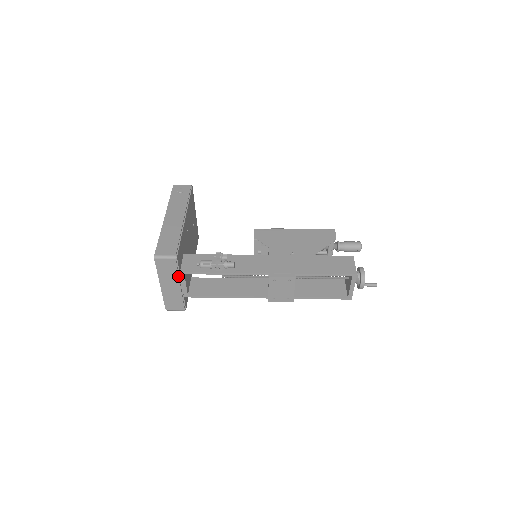
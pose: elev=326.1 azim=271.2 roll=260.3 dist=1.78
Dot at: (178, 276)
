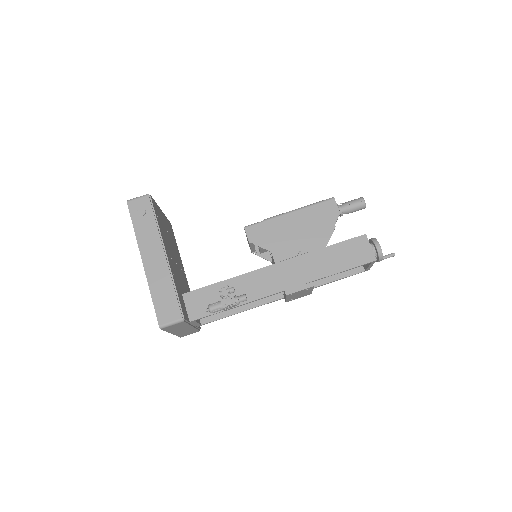
Dot at: (189, 325)
